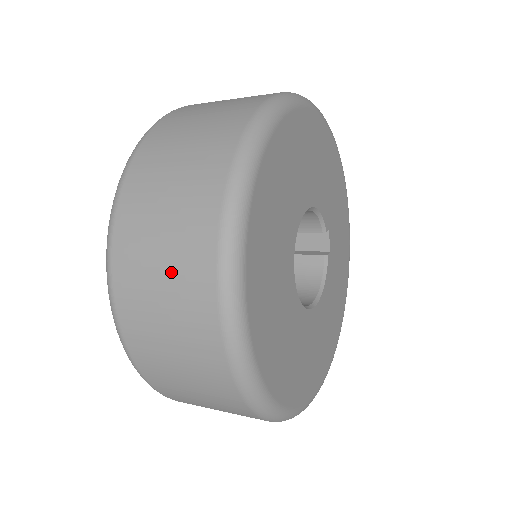
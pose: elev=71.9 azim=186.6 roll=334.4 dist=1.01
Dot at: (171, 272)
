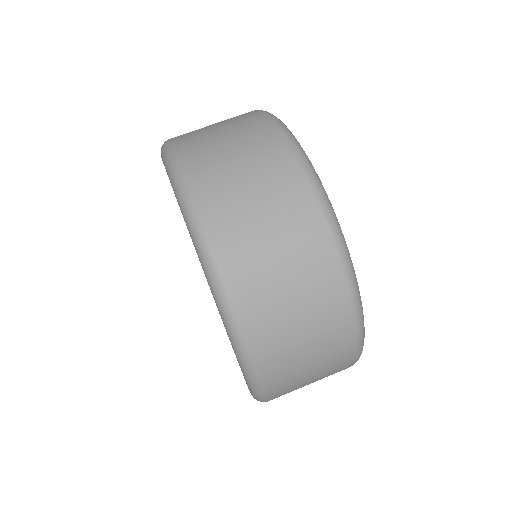
Dot at: (307, 307)
